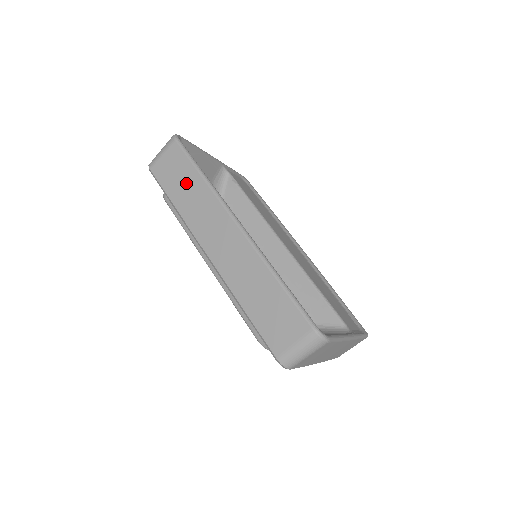
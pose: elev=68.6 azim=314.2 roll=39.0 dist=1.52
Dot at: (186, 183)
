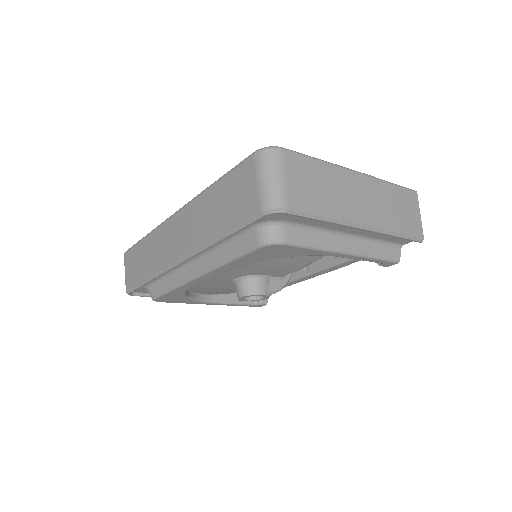
Dot at: (142, 257)
